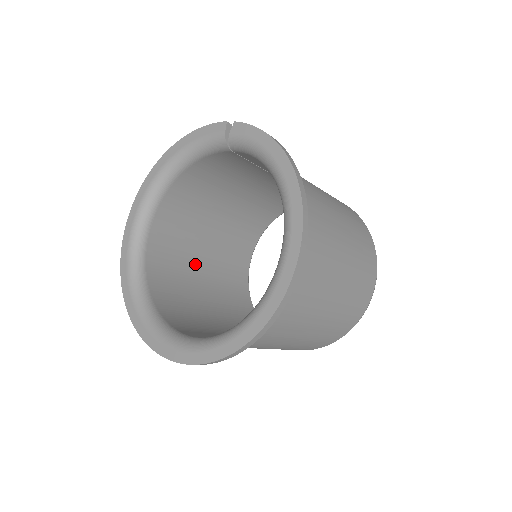
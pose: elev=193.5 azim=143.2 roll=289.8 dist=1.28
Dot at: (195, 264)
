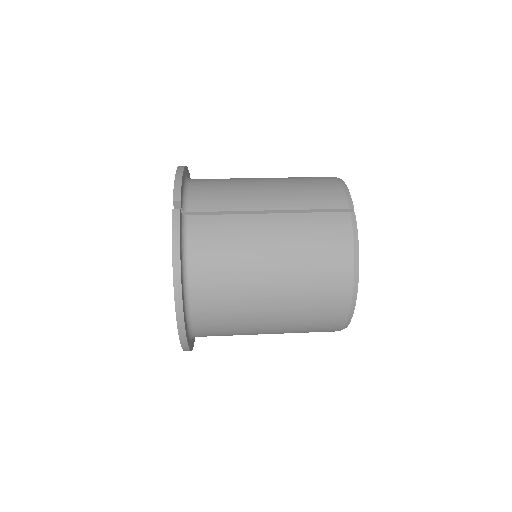
Dot at: occluded
